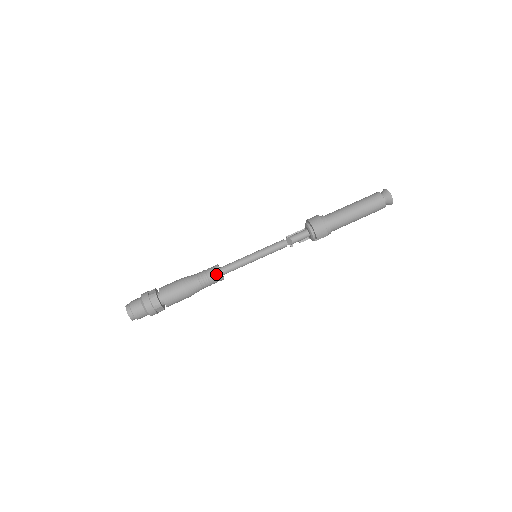
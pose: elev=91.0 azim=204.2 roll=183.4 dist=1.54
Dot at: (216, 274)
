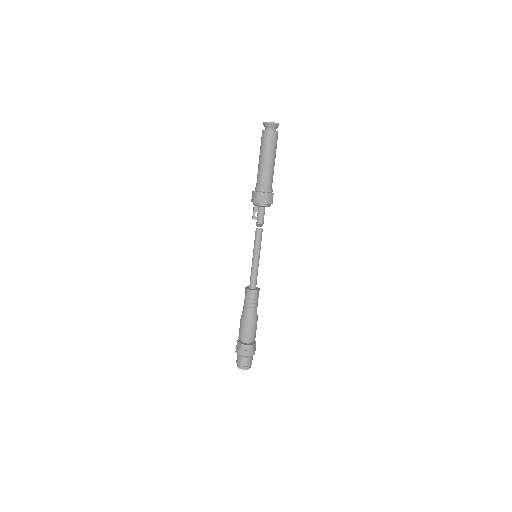
Dot at: (253, 295)
